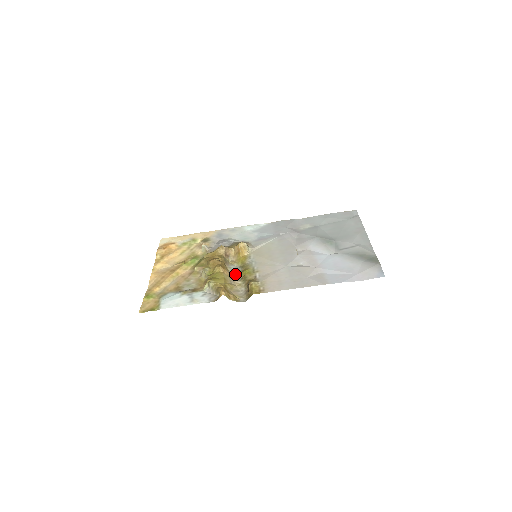
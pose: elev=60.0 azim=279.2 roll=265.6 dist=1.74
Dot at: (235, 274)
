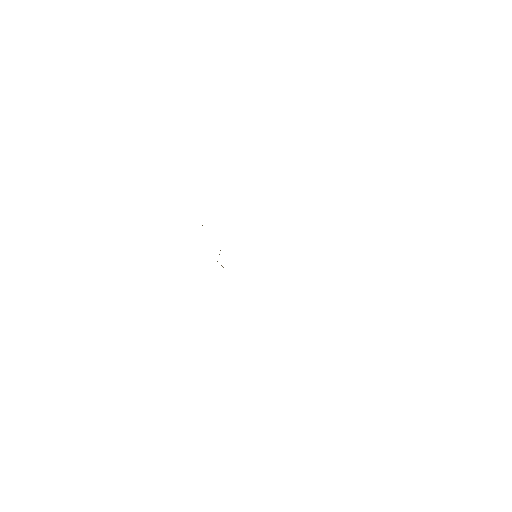
Dot at: occluded
